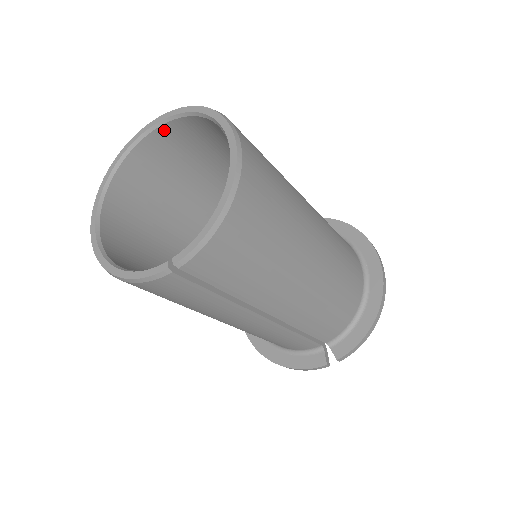
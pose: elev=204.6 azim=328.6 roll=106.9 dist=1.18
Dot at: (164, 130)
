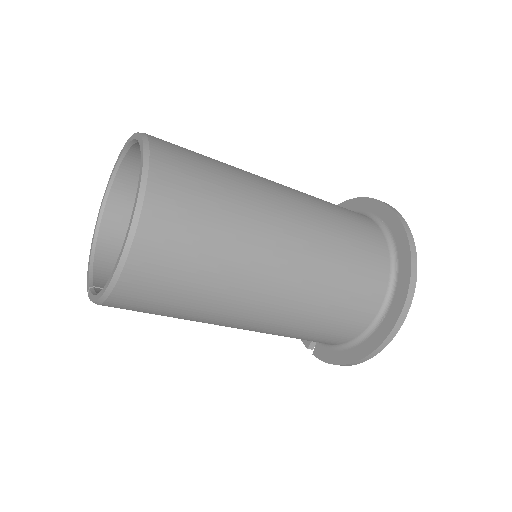
Dot at: occluded
